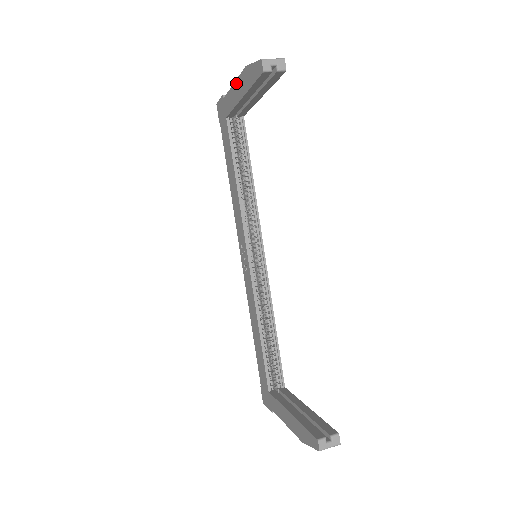
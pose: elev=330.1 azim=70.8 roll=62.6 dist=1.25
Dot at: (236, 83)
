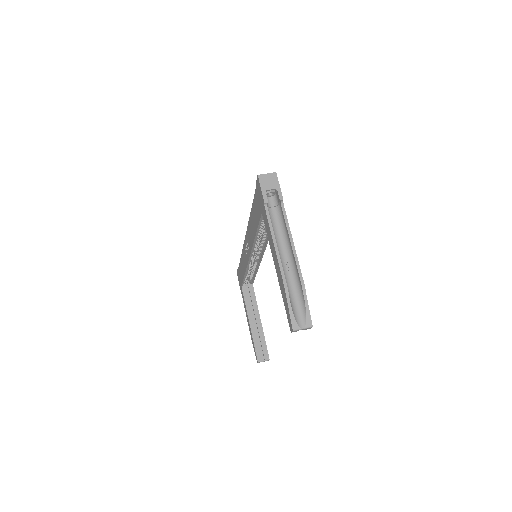
Dot at: (276, 256)
